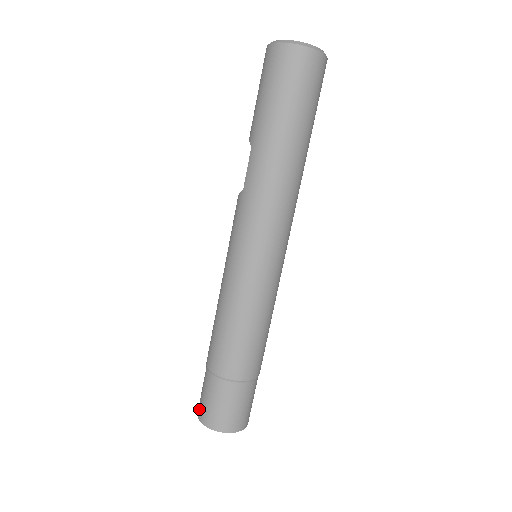
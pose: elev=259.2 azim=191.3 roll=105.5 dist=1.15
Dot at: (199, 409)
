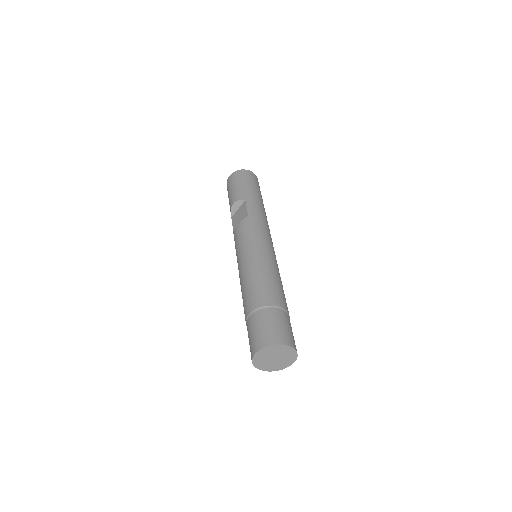
Dot at: (266, 339)
